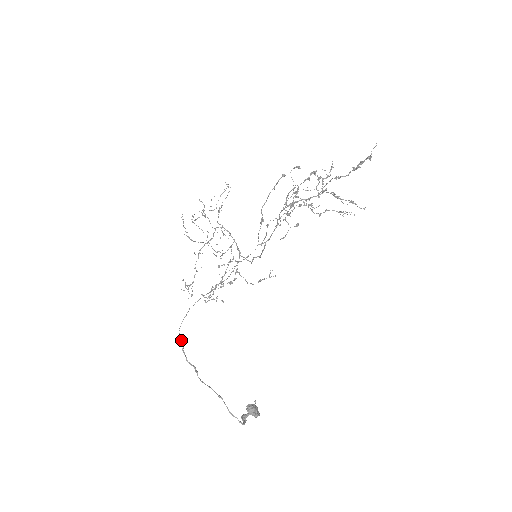
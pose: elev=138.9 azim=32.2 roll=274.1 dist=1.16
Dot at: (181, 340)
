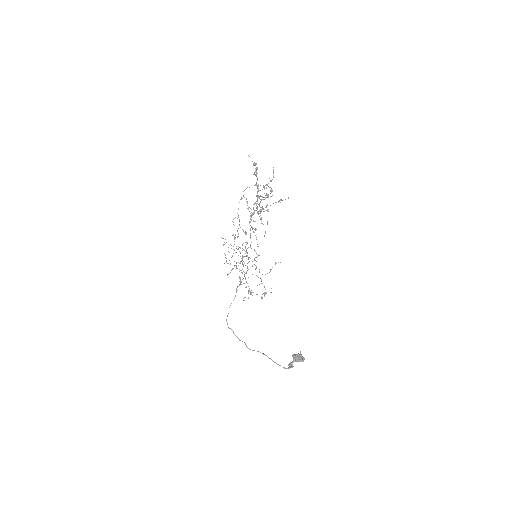
Dot at: occluded
